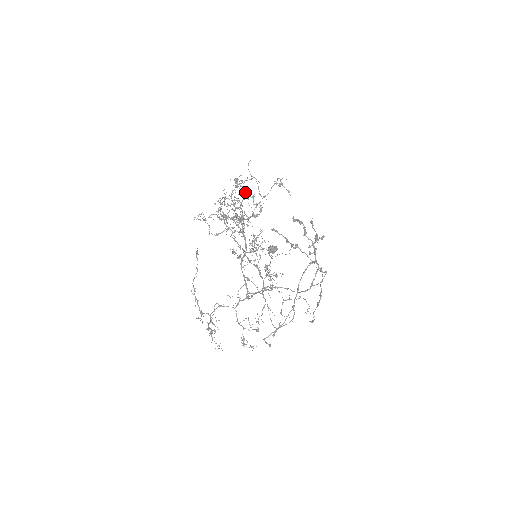
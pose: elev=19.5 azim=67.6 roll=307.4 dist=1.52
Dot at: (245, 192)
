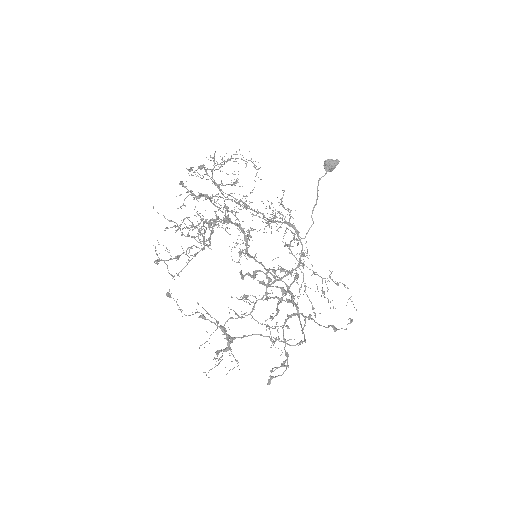
Dot at: (201, 196)
